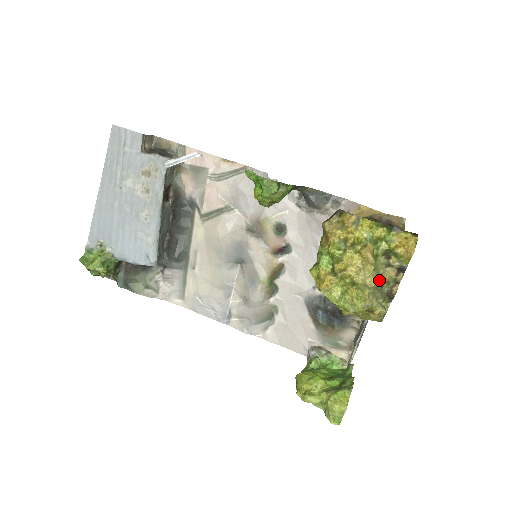
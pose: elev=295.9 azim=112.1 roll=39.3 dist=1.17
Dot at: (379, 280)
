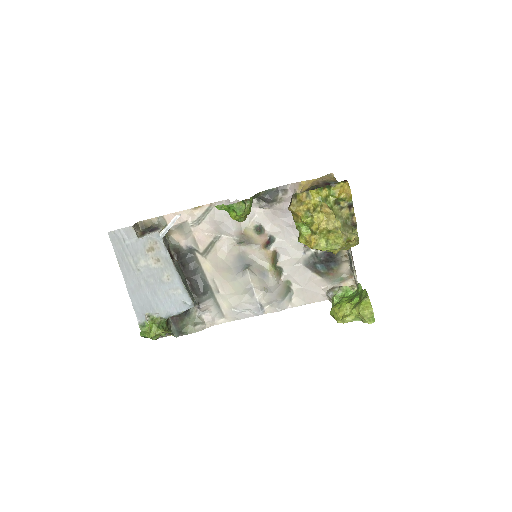
Dot at: (342, 220)
